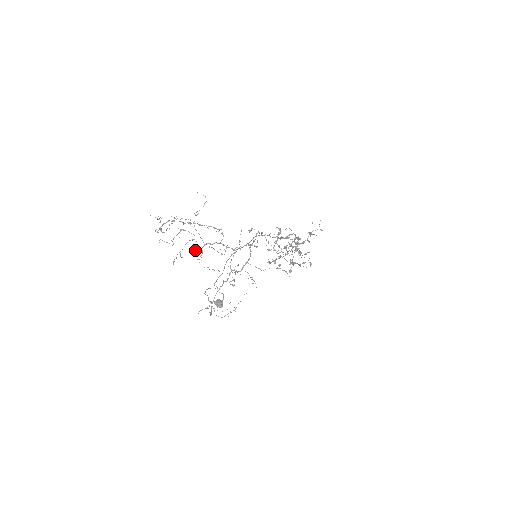
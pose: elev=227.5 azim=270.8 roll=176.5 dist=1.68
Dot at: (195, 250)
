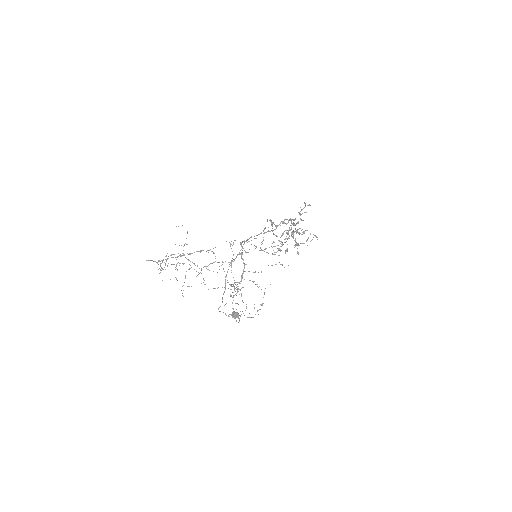
Dot at: occluded
